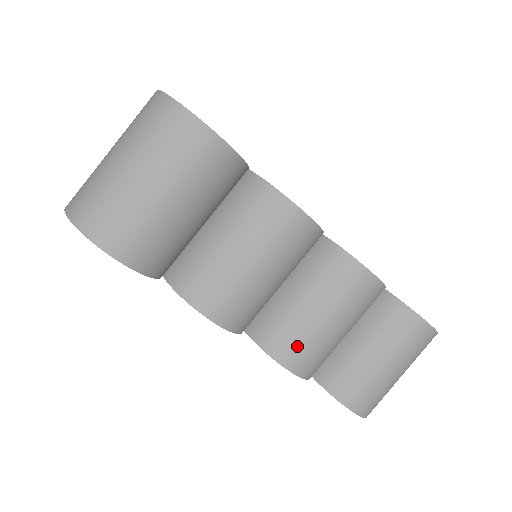
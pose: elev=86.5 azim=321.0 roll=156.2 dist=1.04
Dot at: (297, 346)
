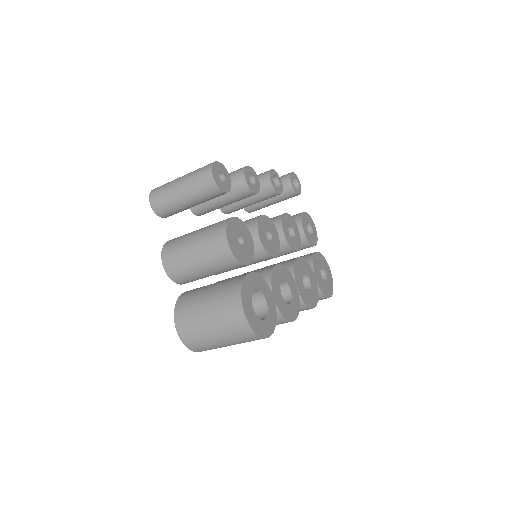
Dot at: occluded
